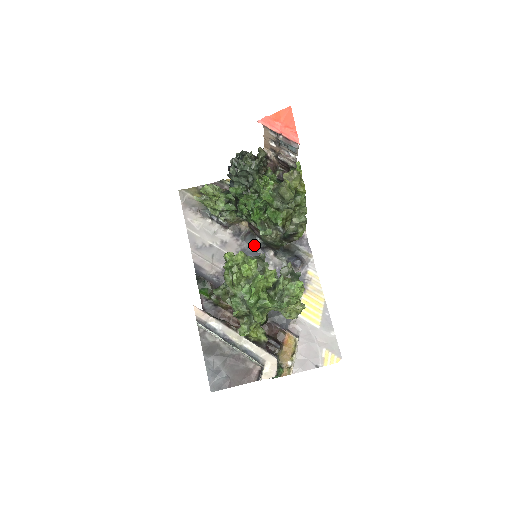
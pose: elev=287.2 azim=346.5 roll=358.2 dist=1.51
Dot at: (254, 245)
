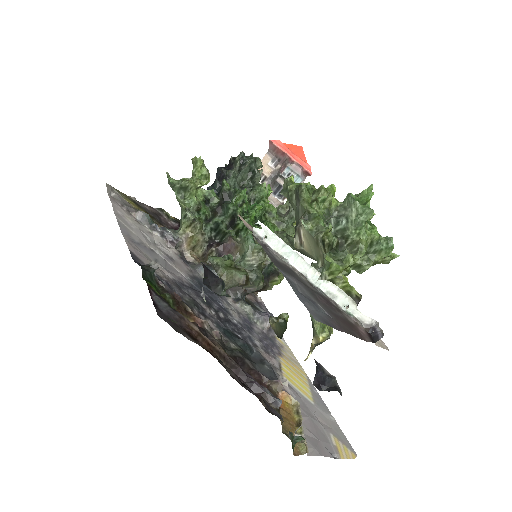
Dot at: occluded
